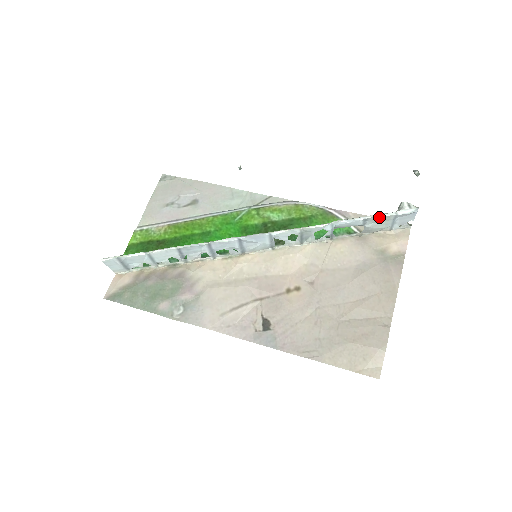
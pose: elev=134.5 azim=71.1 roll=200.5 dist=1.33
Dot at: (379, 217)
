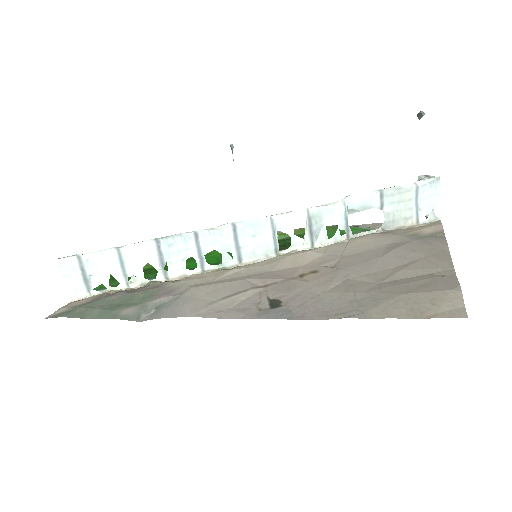
Dot at: (397, 189)
